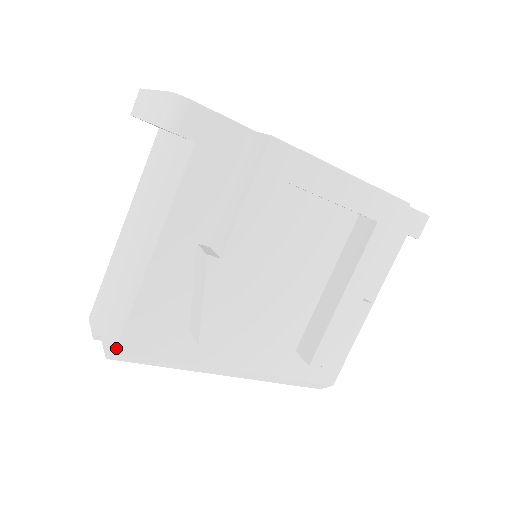
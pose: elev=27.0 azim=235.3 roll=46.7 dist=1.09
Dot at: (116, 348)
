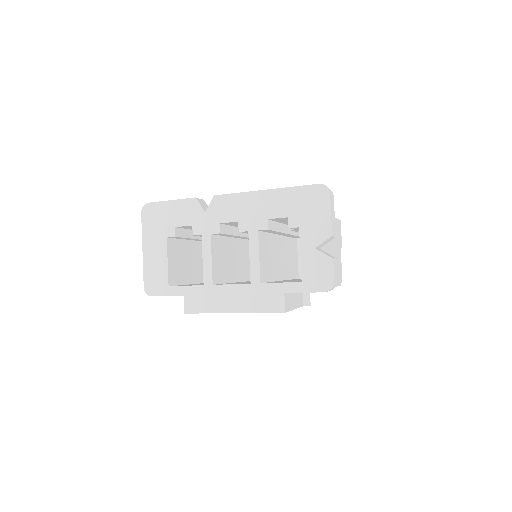
Dot at: occluded
